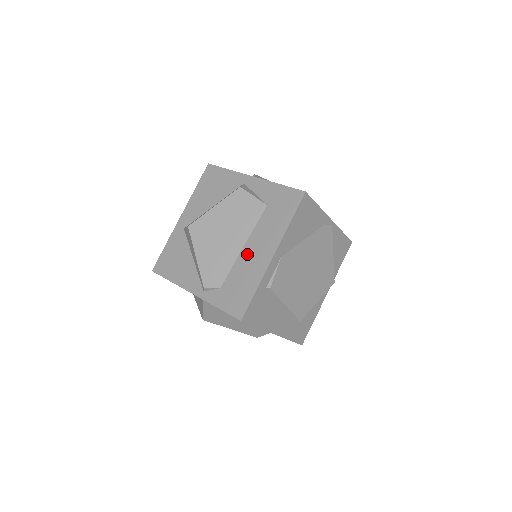
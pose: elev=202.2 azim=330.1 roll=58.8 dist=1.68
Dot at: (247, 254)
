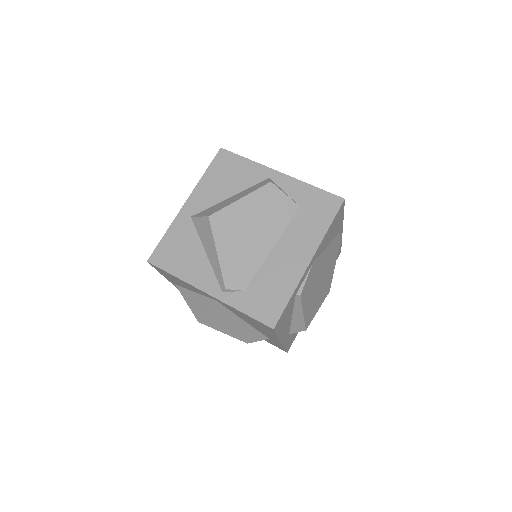
Dot at: (278, 256)
